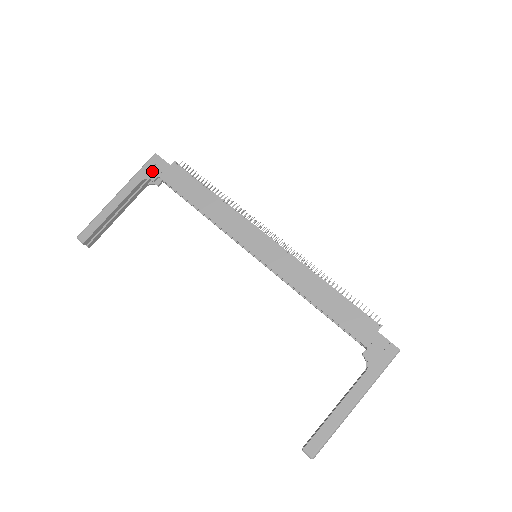
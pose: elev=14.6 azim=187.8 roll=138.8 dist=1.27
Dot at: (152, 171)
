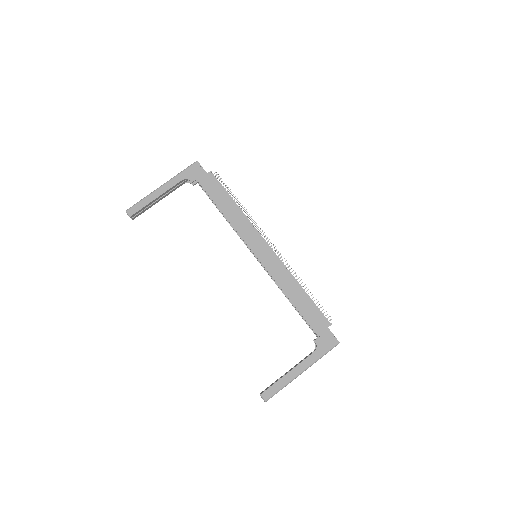
Dot at: (192, 174)
